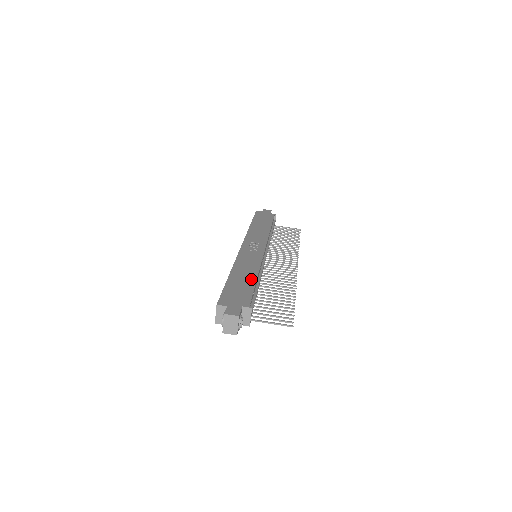
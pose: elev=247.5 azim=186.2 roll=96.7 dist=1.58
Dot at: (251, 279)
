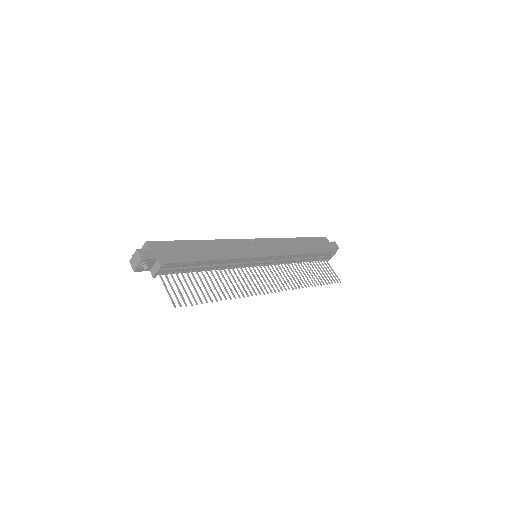
Dot at: (205, 256)
